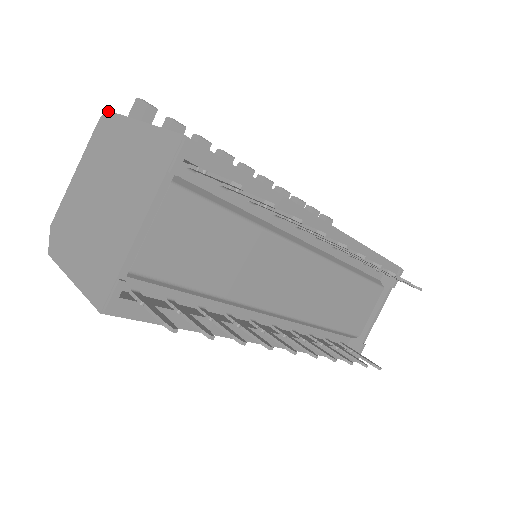
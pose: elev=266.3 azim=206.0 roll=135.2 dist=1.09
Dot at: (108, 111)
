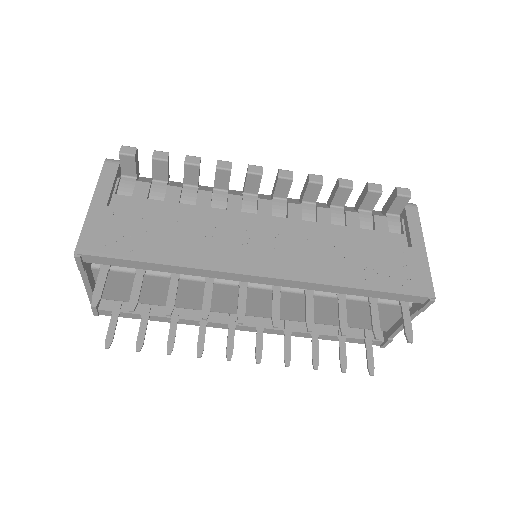
Dot at: (105, 161)
